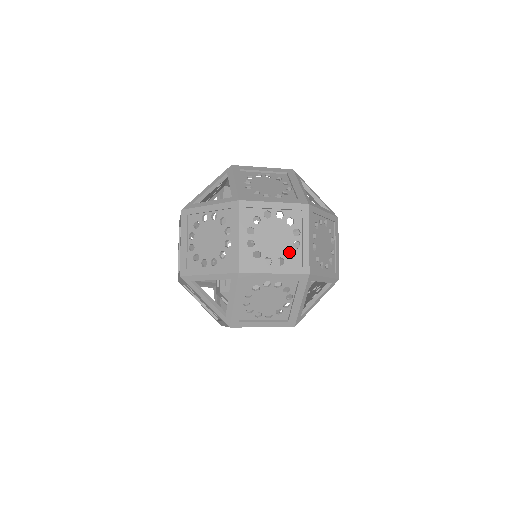
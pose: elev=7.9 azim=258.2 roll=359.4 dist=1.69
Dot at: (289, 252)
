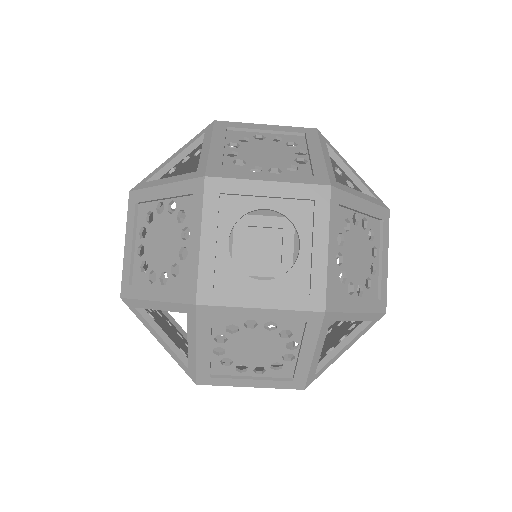
Dot at: (325, 340)
